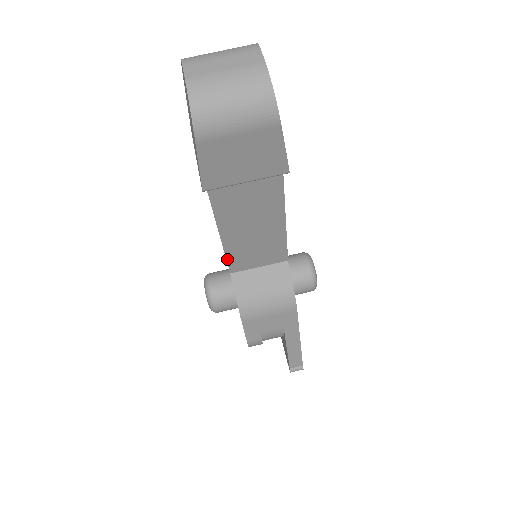
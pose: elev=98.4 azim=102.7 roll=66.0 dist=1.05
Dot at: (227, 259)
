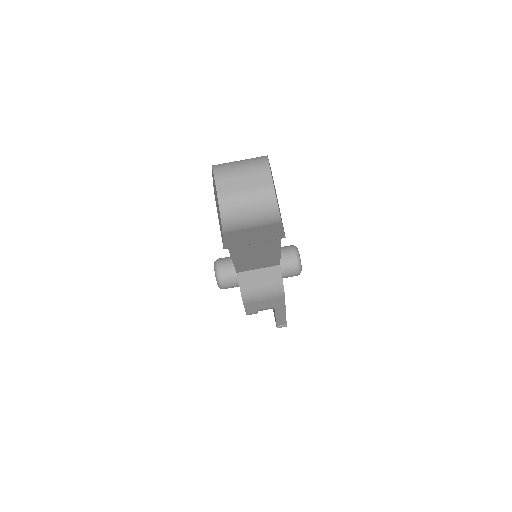
Dot at: (235, 267)
